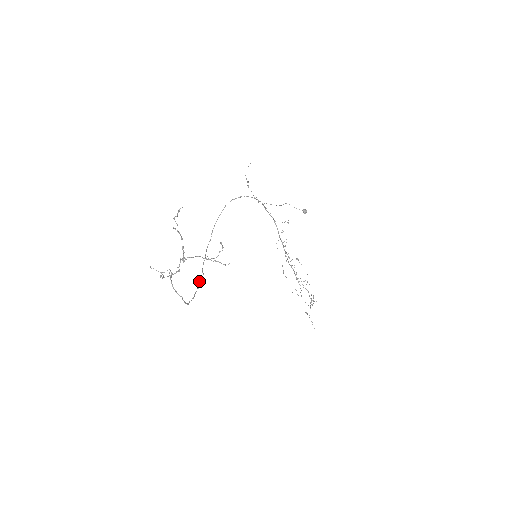
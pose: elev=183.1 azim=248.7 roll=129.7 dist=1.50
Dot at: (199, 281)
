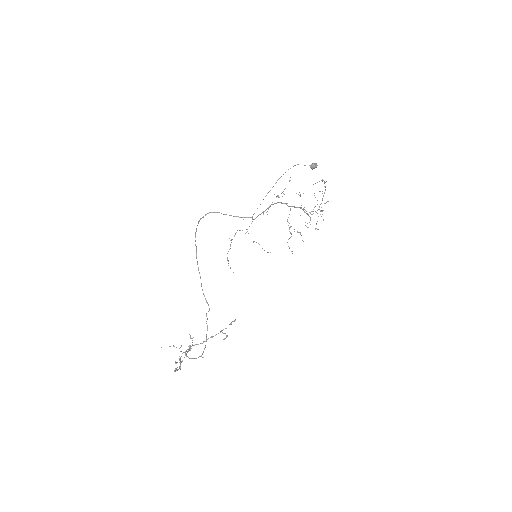
Dot at: (206, 313)
